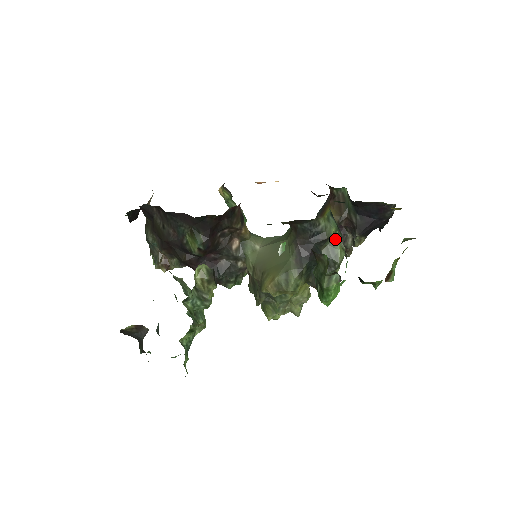
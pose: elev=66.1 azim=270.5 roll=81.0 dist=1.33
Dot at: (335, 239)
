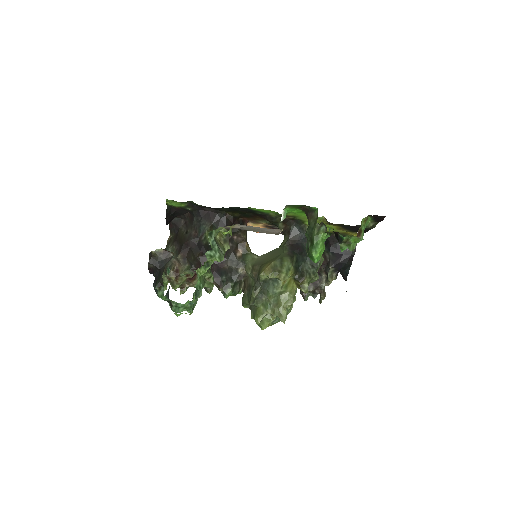
Dot at: occluded
